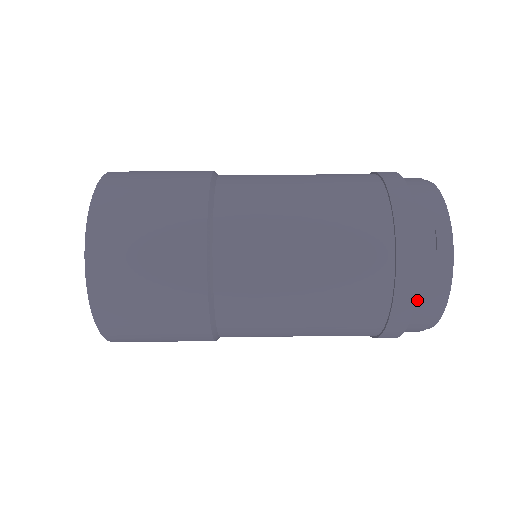
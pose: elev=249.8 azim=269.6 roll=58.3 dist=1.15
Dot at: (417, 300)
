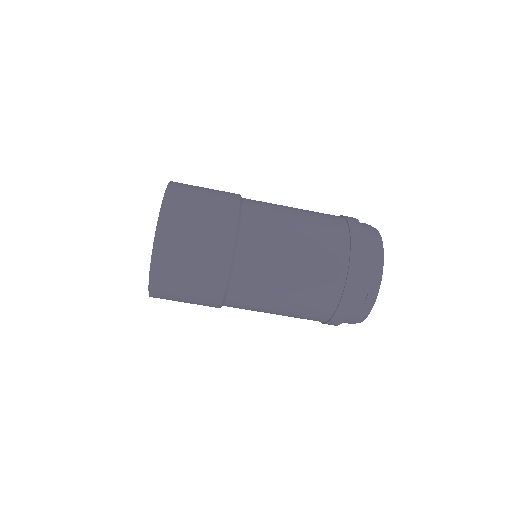
Dot at: (345, 319)
